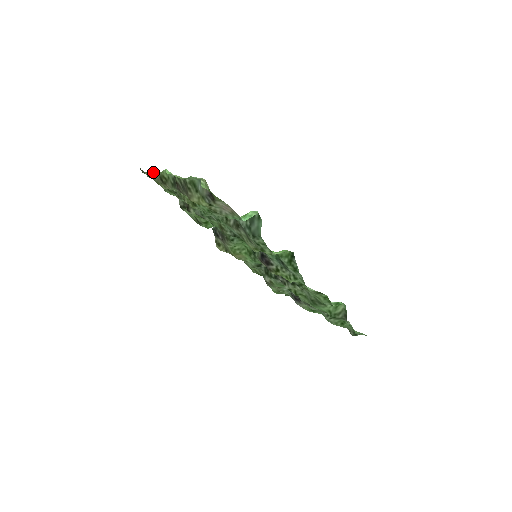
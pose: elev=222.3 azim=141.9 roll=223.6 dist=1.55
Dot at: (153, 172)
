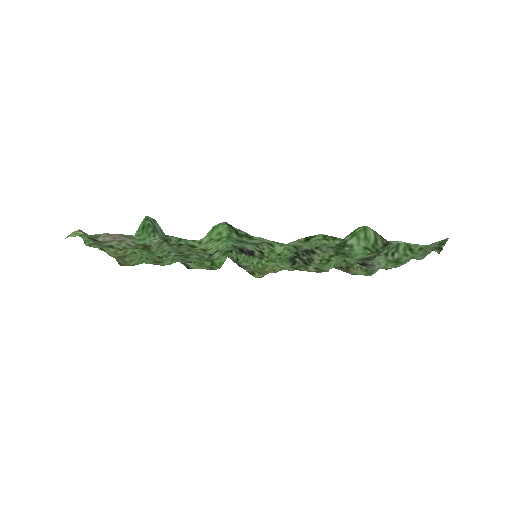
Dot at: (116, 259)
